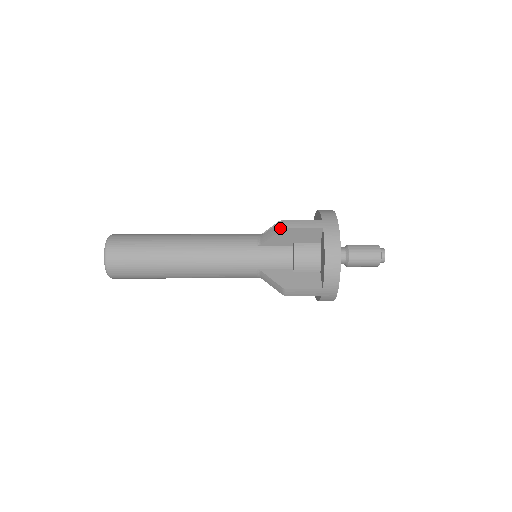
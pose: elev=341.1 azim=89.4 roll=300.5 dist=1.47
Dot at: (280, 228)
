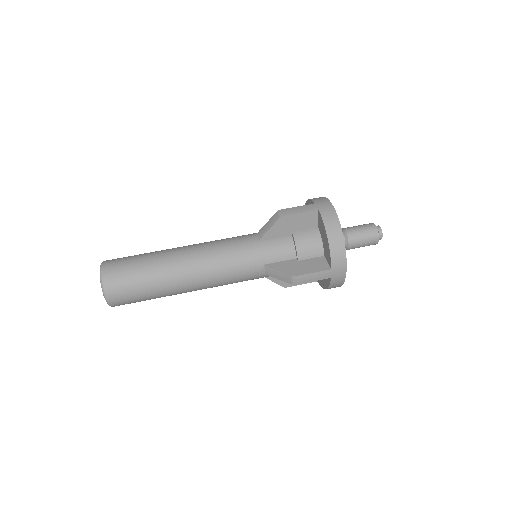
Dot at: (276, 218)
